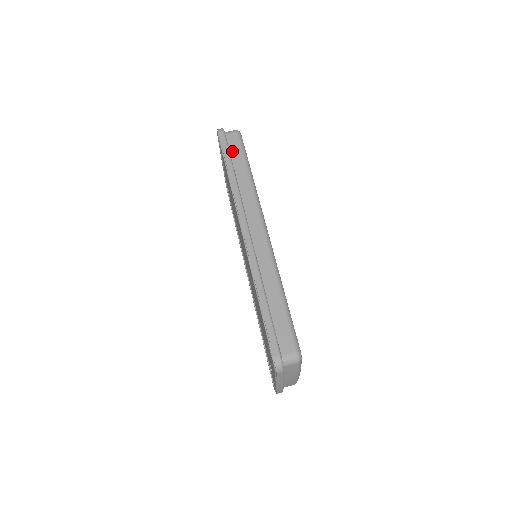
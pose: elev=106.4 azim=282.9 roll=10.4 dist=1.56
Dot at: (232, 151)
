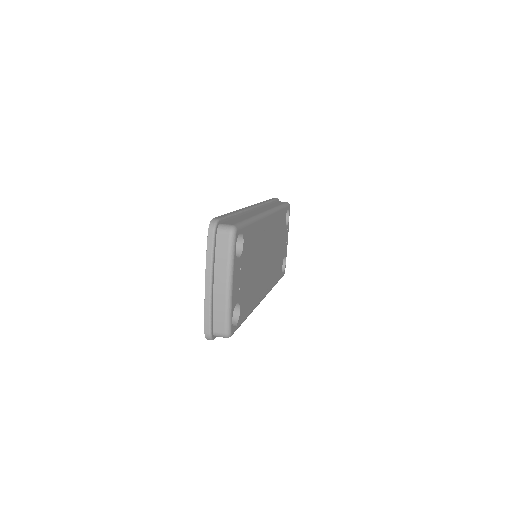
Dot at: occluded
